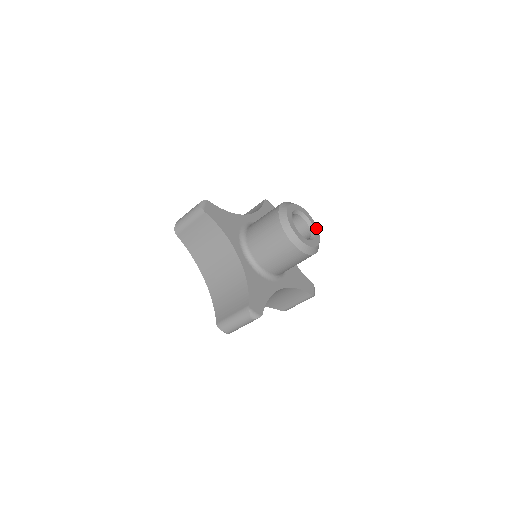
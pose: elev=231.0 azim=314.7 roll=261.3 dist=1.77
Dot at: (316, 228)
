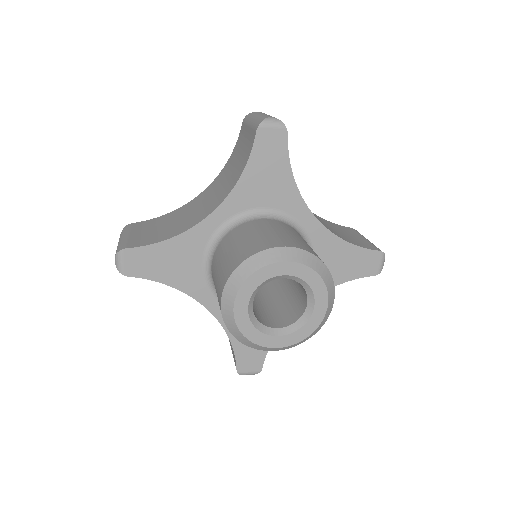
Dot at: (320, 285)
